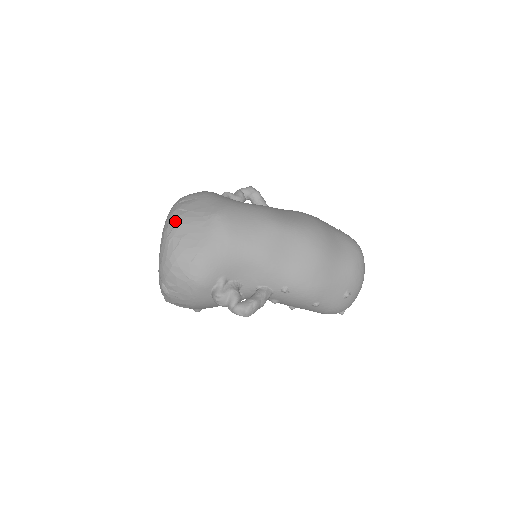
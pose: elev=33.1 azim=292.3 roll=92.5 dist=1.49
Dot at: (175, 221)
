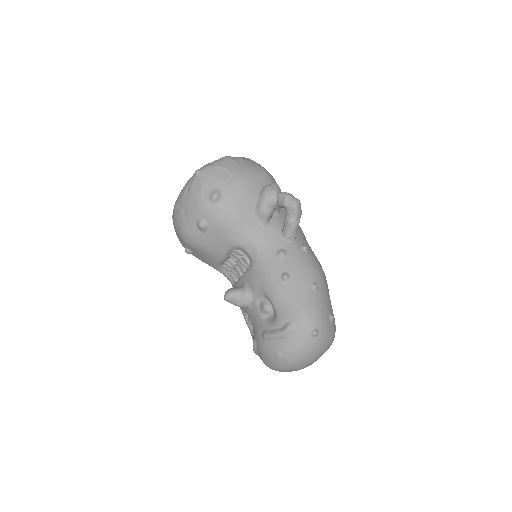
Dot at: occluded
